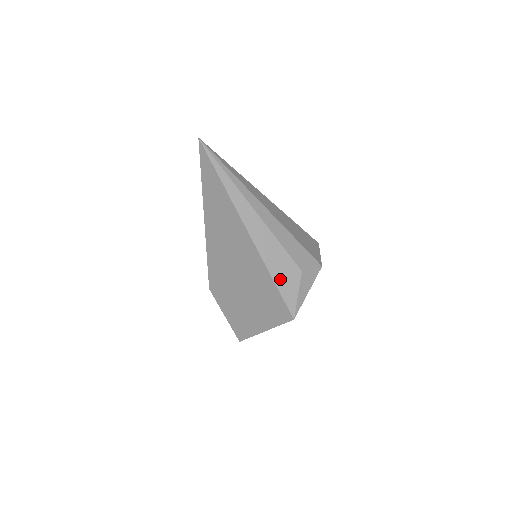
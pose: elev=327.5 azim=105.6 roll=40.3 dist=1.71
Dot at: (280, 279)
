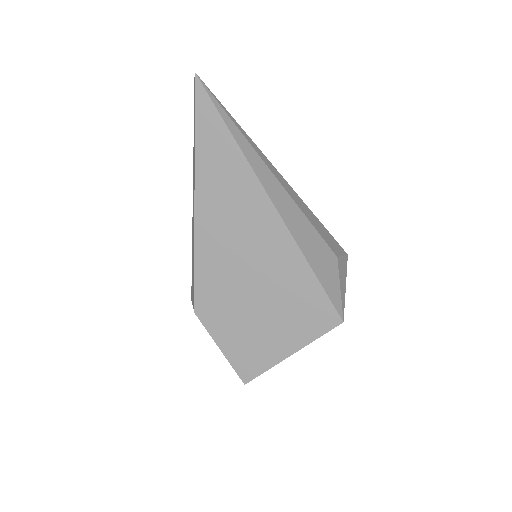
Dot at: (319, 268)
